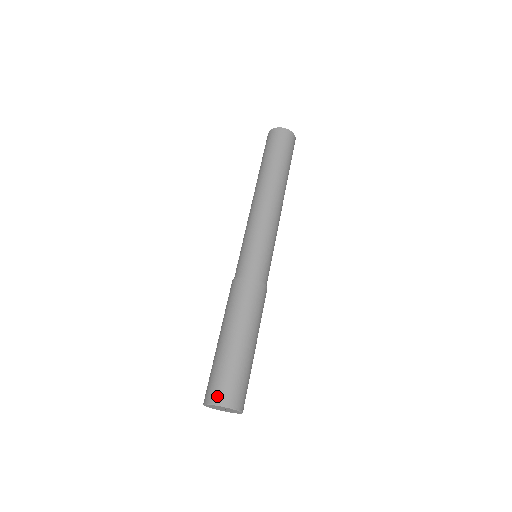
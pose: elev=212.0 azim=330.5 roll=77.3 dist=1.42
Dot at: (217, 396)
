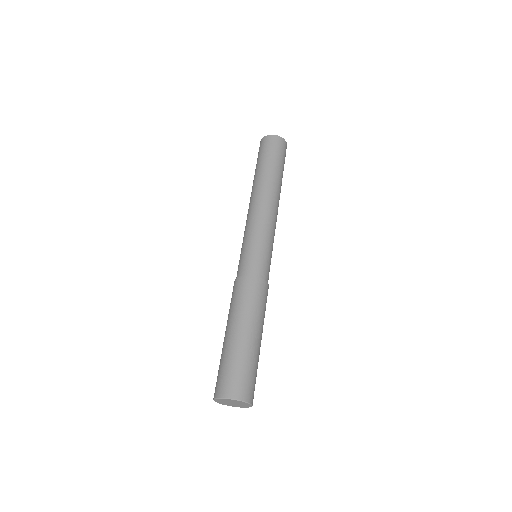
Dot at: (236, 391)
